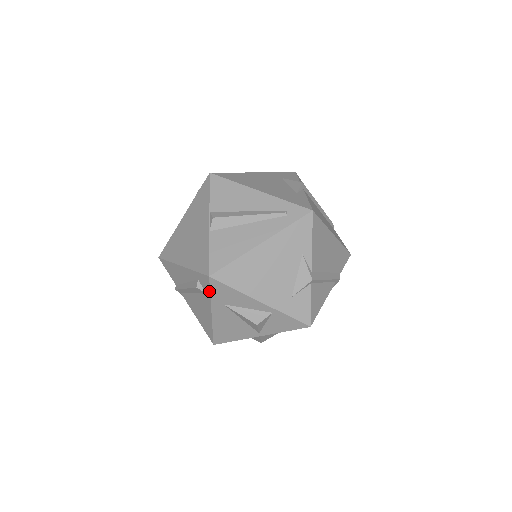
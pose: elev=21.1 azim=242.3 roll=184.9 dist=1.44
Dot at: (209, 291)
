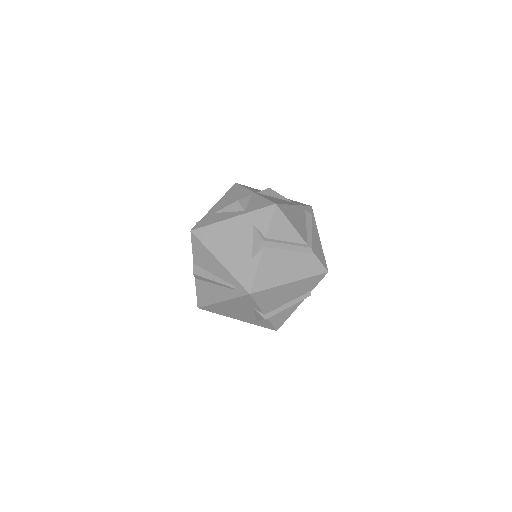
Dot at: occluded
